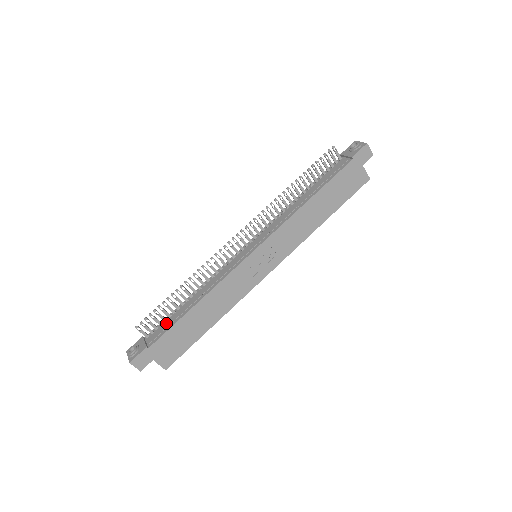
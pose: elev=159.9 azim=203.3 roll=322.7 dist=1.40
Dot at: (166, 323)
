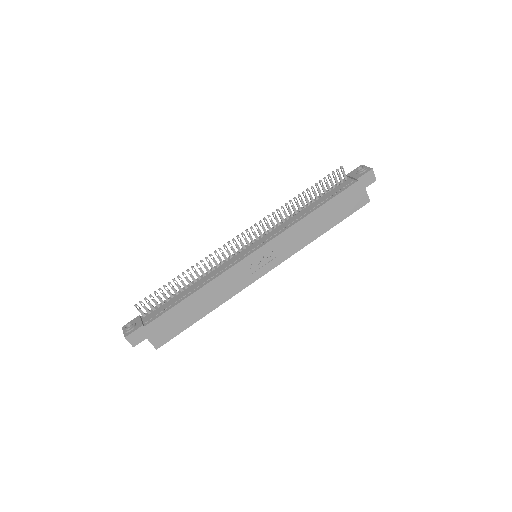
Dot at: (164, 306)
